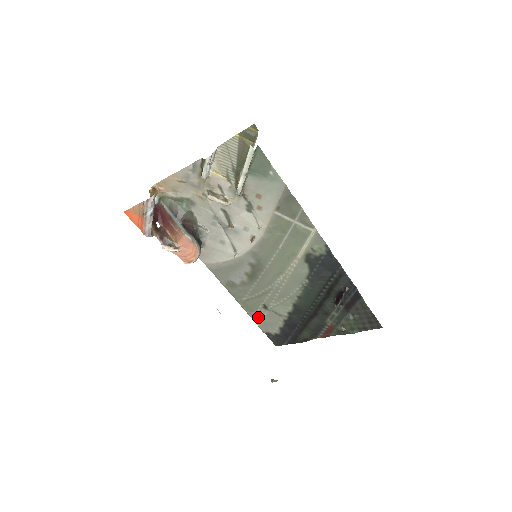
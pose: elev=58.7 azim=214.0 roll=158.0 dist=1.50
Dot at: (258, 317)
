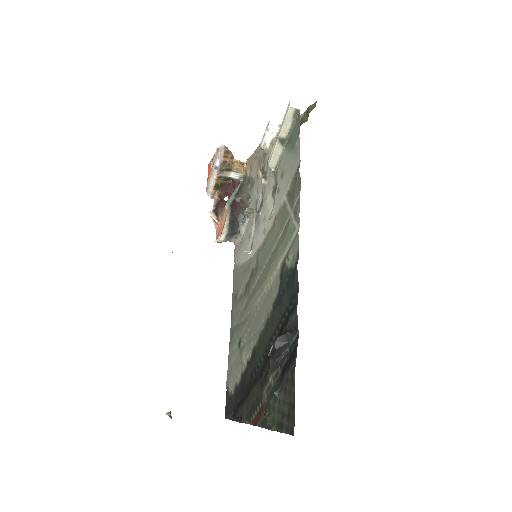
Dot at: (232, 357)
